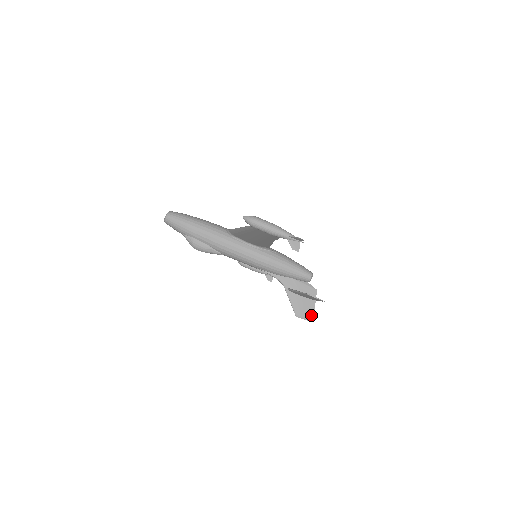
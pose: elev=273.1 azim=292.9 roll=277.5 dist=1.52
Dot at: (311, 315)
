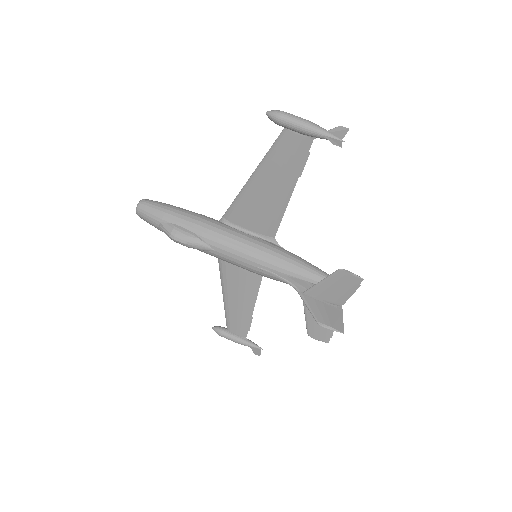
Dot at: (340, 325)
